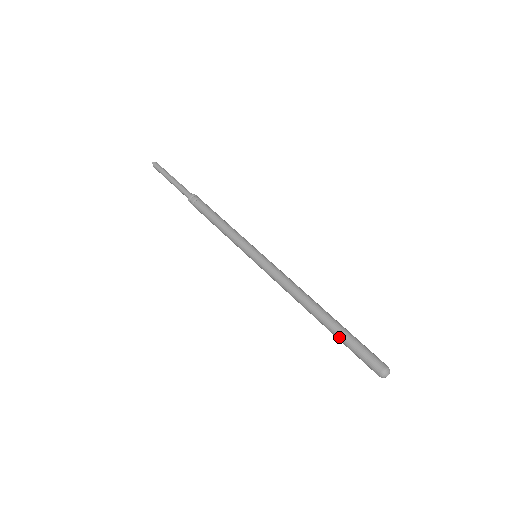
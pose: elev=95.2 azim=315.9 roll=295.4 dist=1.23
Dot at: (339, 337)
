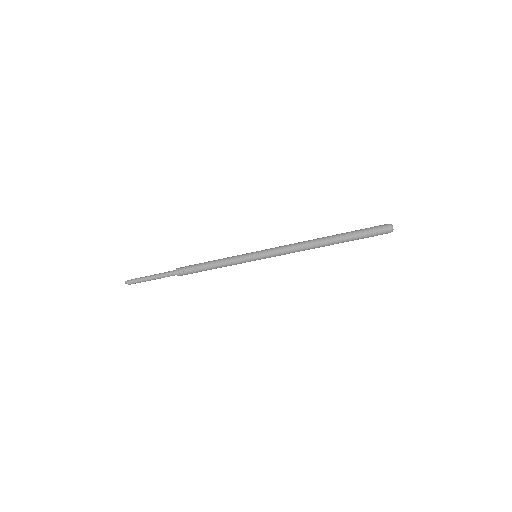
Dot at: (349, 238)
